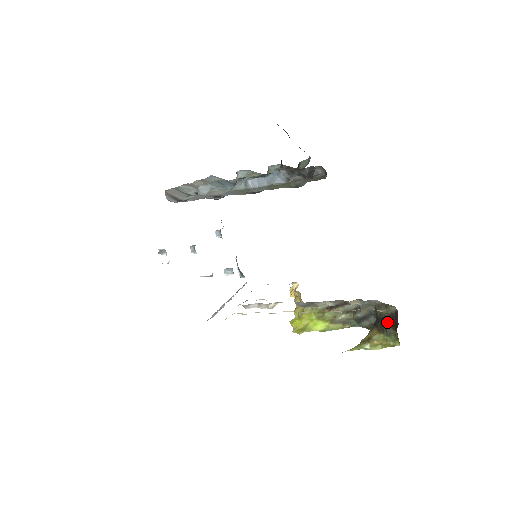
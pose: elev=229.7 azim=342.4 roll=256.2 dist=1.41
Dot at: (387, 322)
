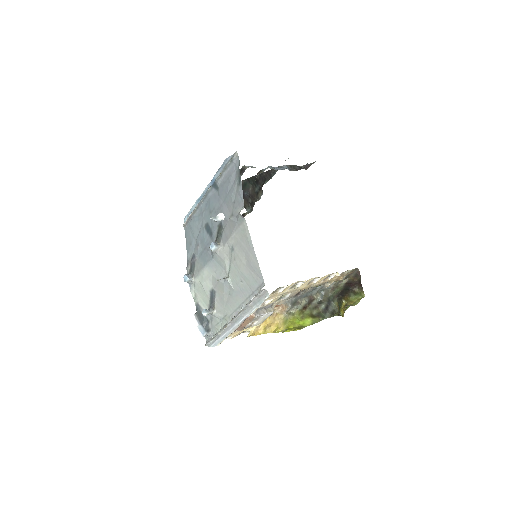
Dot at: (347, 289)
